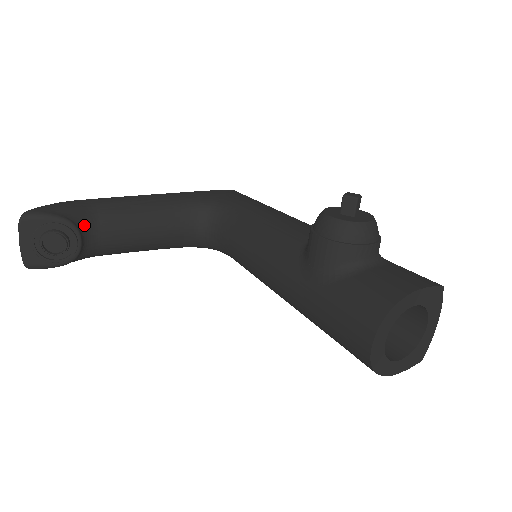
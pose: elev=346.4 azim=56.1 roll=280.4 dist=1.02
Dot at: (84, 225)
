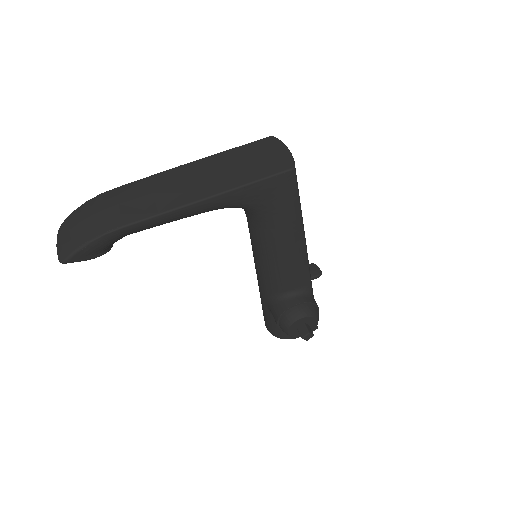
Dot at: occluded
